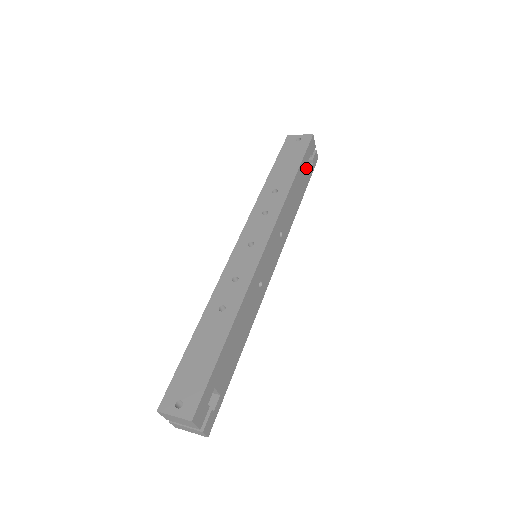
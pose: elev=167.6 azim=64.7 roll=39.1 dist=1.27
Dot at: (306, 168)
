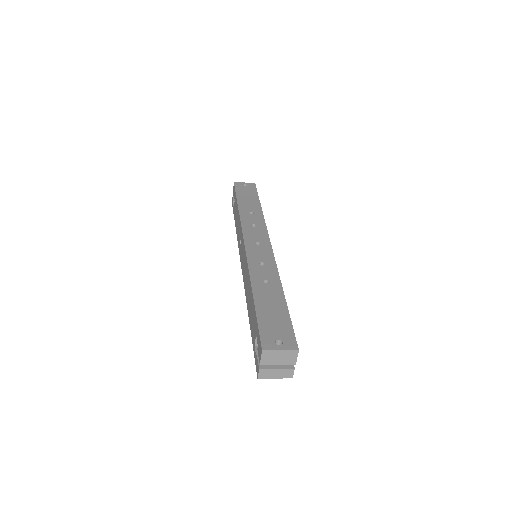
Dot at: occluded
